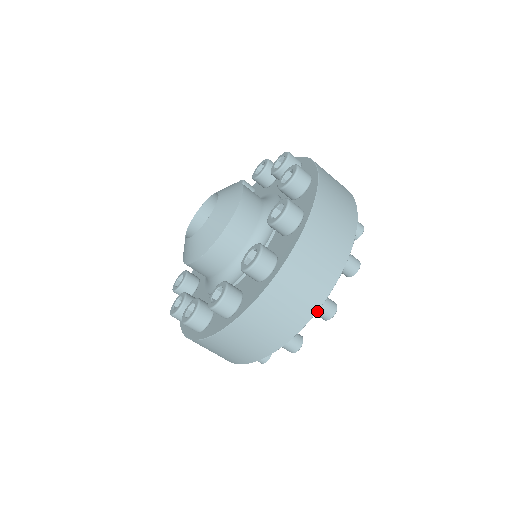
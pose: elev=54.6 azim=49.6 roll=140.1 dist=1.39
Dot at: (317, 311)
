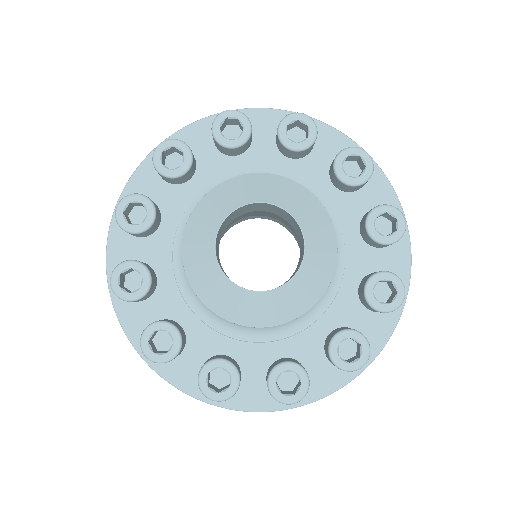
Dot at: occluded
